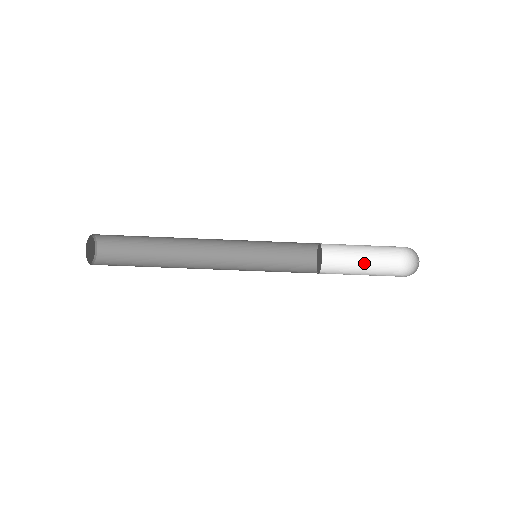
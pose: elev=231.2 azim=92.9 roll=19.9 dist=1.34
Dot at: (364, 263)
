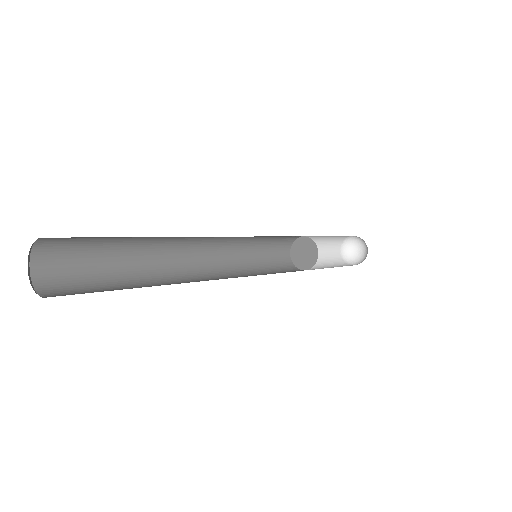
Dot at: (323, 243)
